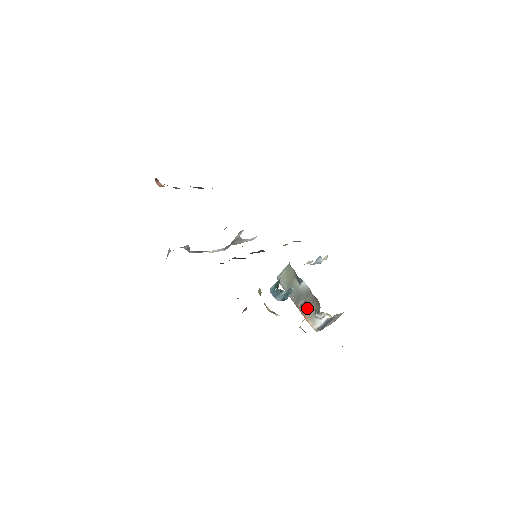
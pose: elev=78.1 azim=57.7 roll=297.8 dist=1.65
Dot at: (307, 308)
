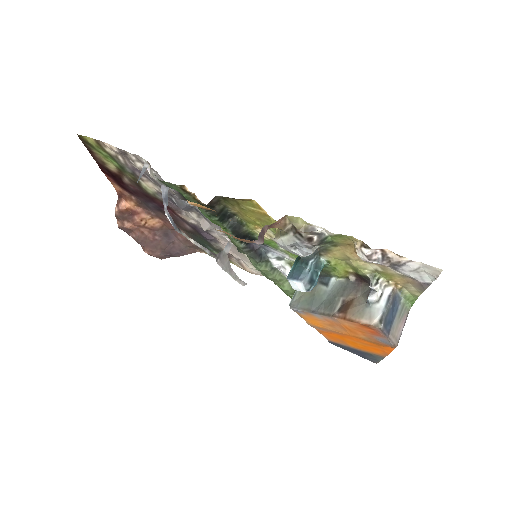
Dot at: (350, 306)
